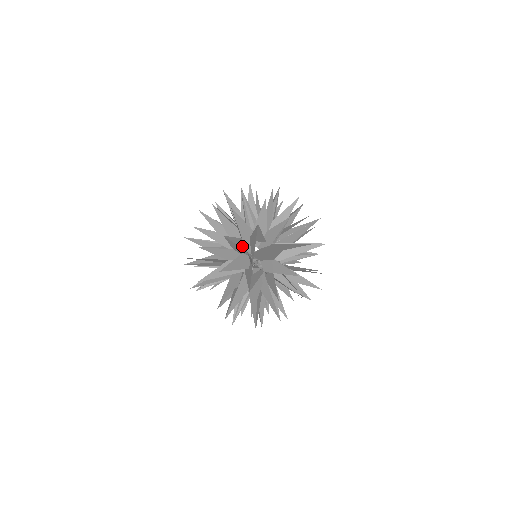
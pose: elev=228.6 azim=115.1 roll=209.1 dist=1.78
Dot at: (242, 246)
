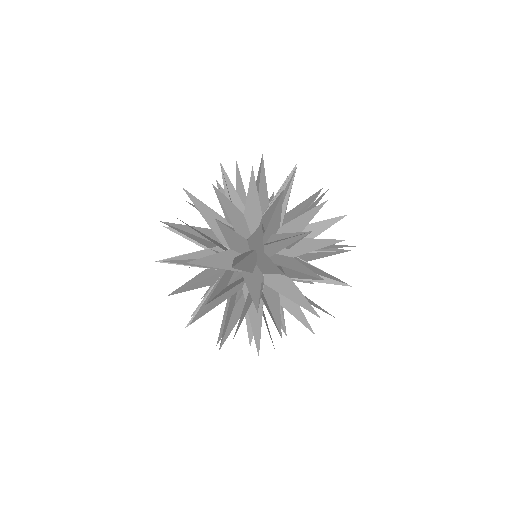
Dot at: occluded
